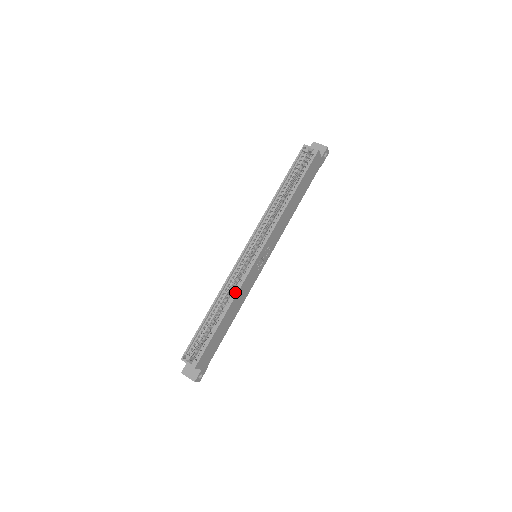
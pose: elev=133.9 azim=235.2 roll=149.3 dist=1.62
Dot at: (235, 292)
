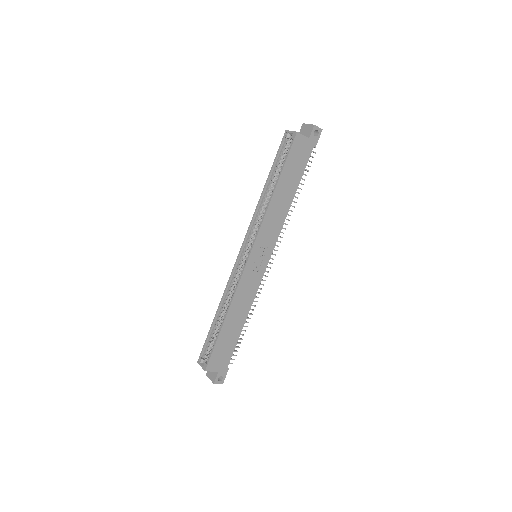
Dot at: (233, 295)
